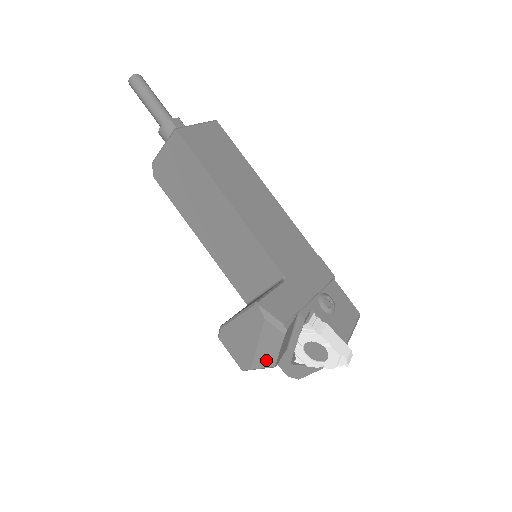
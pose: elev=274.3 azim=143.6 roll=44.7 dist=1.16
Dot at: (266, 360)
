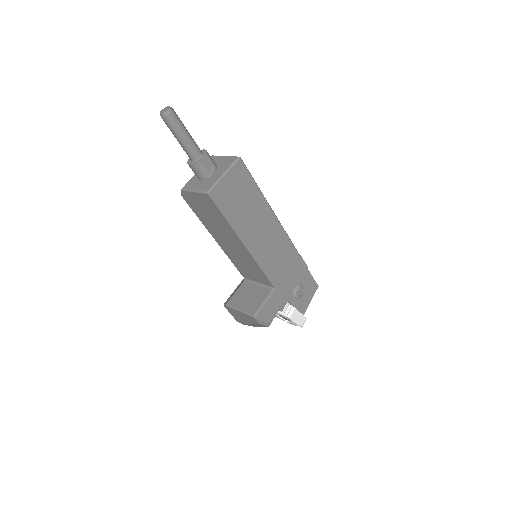
Dot at: occluded
